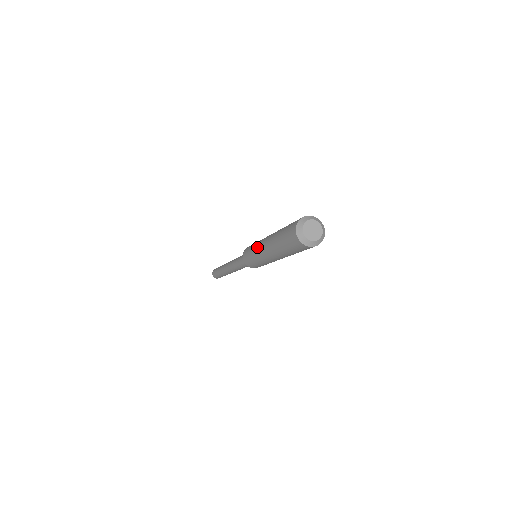
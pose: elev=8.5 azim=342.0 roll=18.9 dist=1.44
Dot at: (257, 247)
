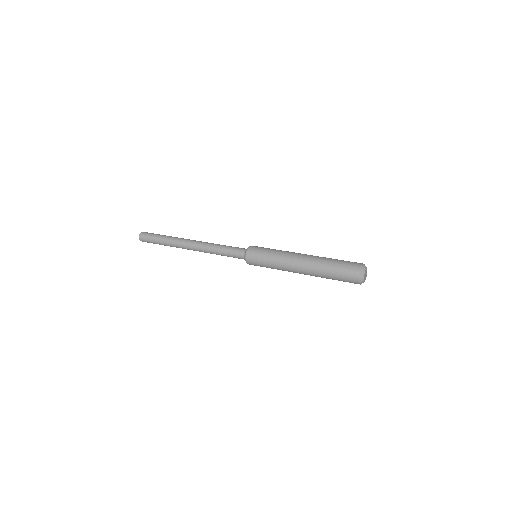
Dot at: (284, 256)
